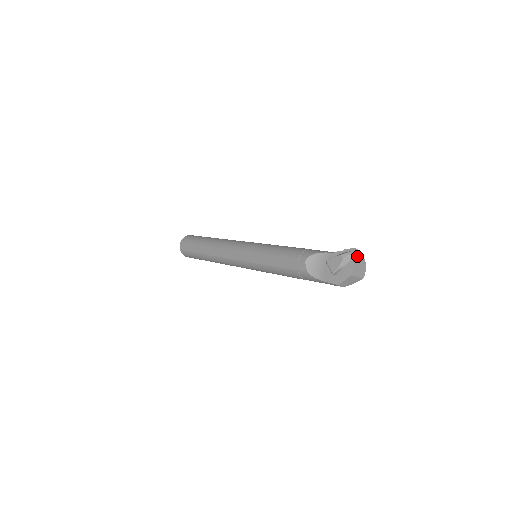
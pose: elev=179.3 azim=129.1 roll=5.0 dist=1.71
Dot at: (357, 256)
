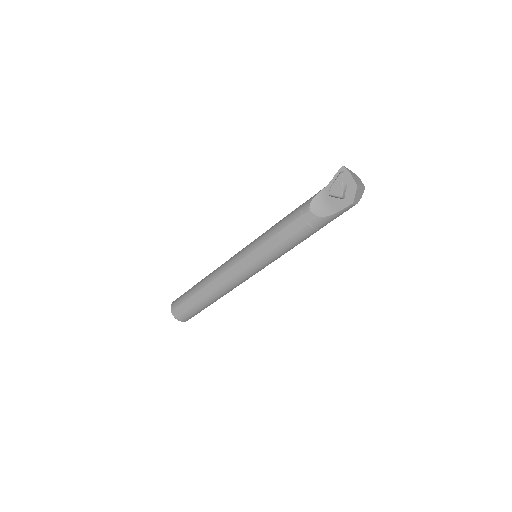
Dot at: (349, 171)
